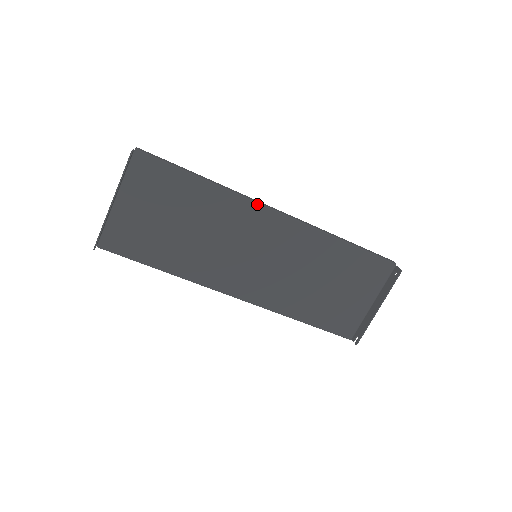
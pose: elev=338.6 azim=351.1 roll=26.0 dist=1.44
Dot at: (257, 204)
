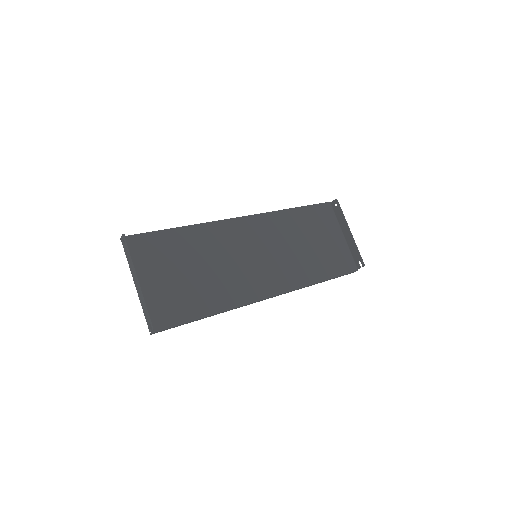
Dot at: (226, 220)
